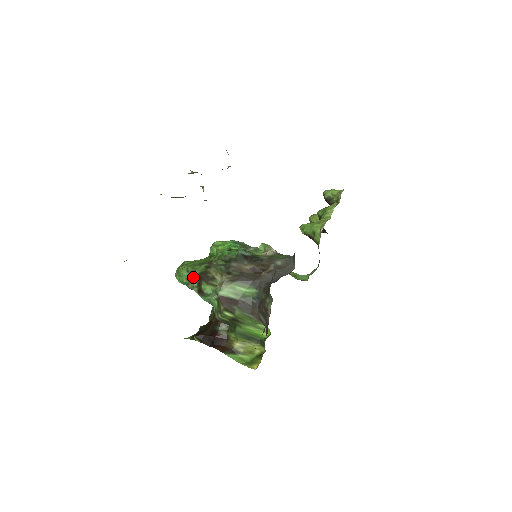
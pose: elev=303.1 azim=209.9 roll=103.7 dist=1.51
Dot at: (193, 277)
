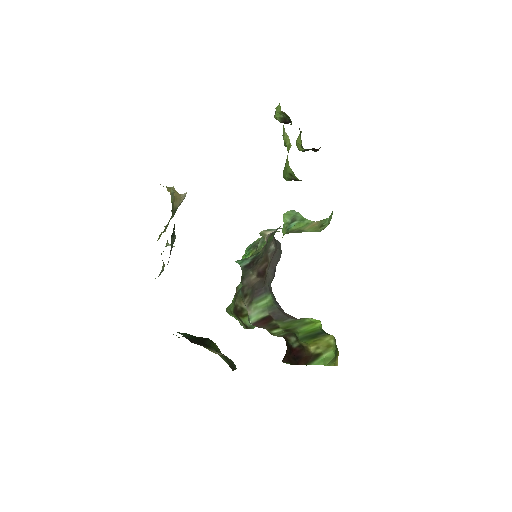
Dot at: occluded
